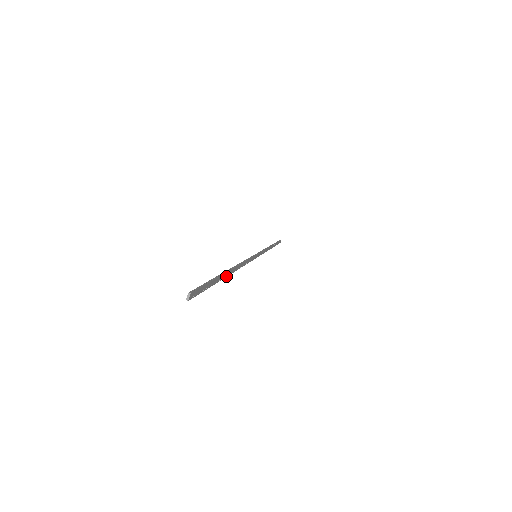
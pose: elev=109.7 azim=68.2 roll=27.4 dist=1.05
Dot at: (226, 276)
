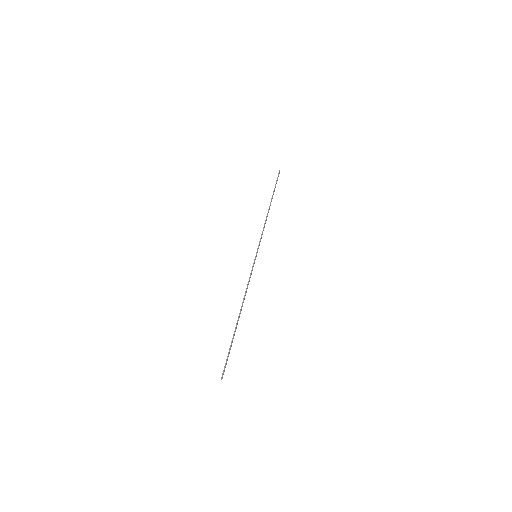
Dot at: (237, 324)
